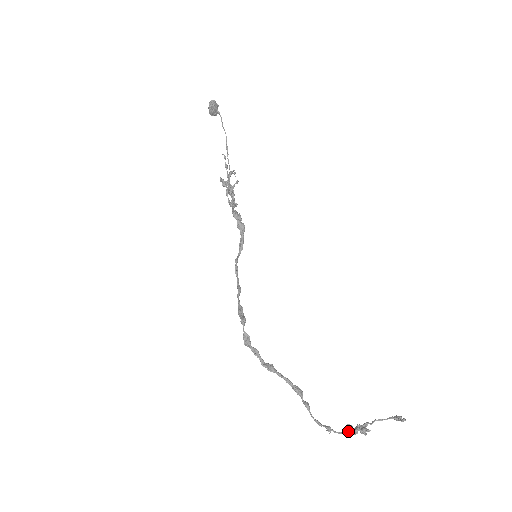
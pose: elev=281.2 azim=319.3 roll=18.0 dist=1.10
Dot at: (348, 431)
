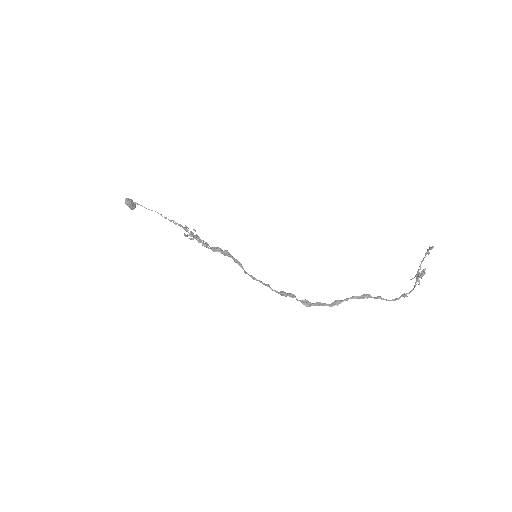
Dot at: (415, 285)
